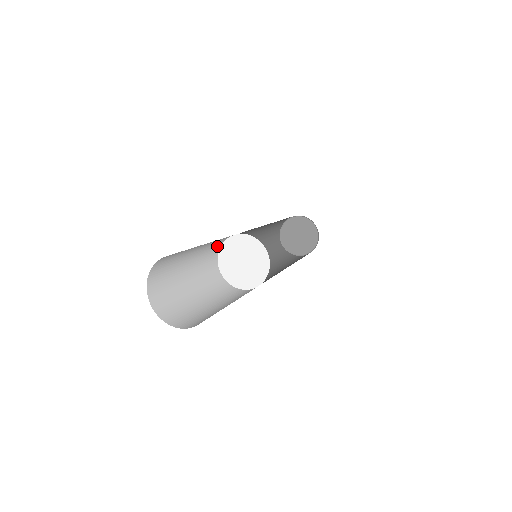
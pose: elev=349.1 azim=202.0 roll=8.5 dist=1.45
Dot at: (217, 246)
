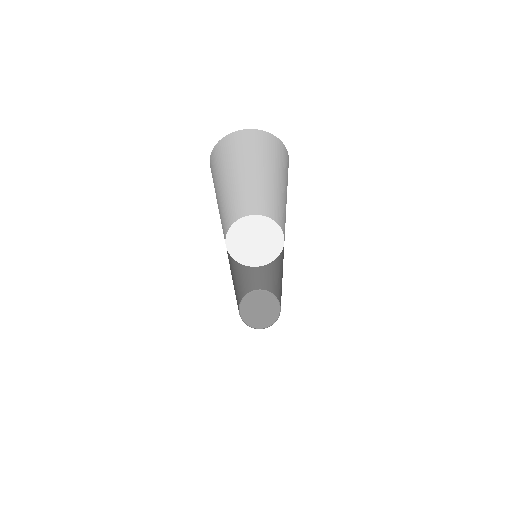
Dot at: (225, 229)
